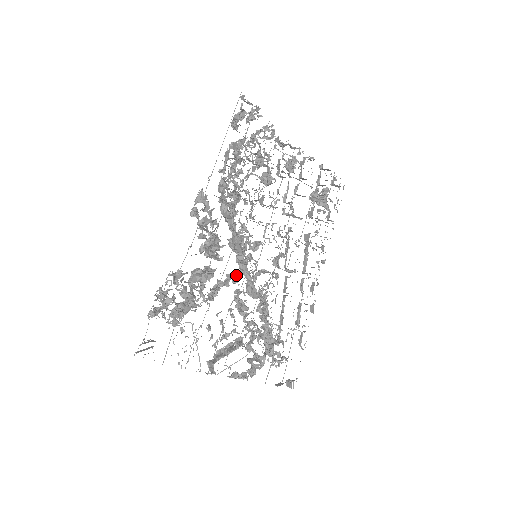
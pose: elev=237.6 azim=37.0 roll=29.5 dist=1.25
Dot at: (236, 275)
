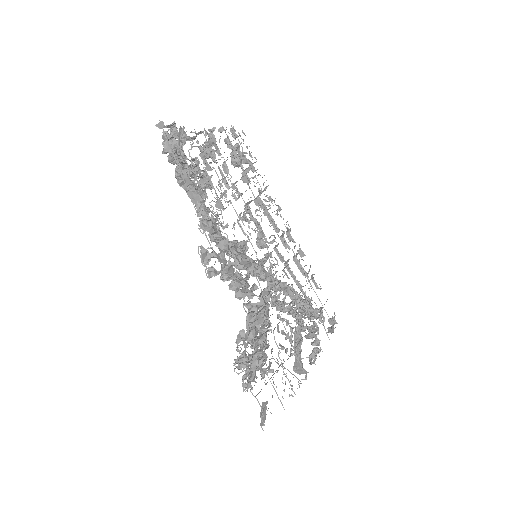
Dot at: (267, 287)
